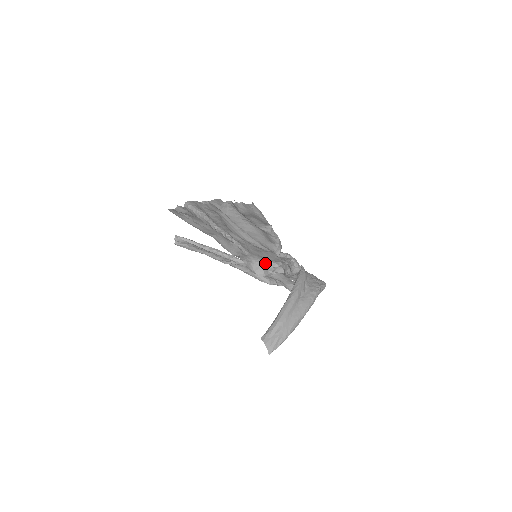
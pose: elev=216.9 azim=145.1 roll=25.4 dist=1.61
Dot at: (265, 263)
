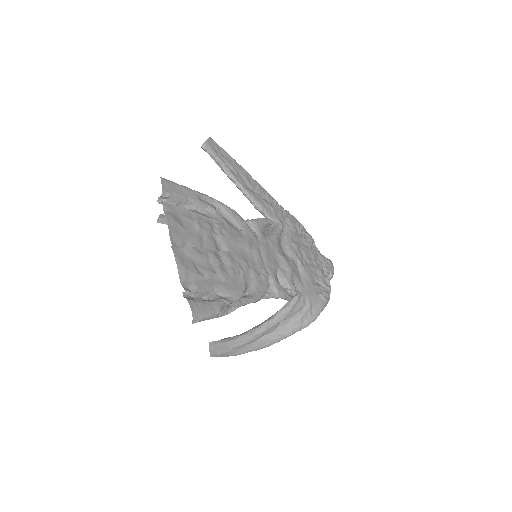
Dot at: (277, 248)
